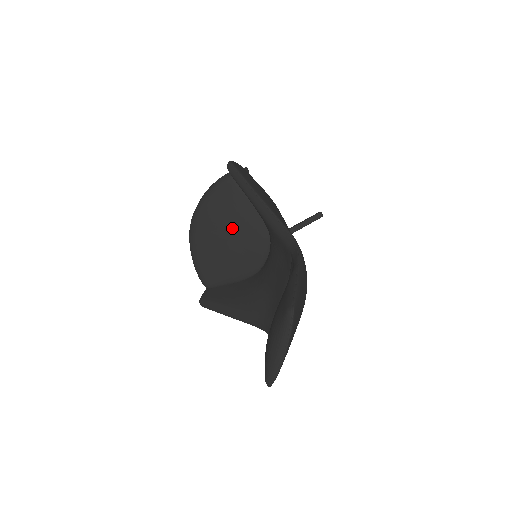
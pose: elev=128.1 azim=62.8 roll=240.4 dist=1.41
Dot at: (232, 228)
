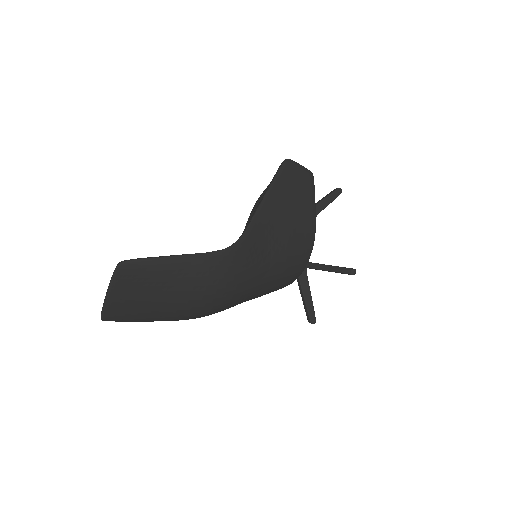
Dot at: occluded
